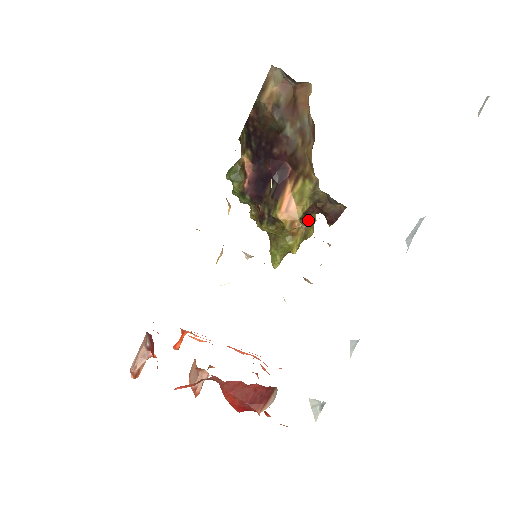
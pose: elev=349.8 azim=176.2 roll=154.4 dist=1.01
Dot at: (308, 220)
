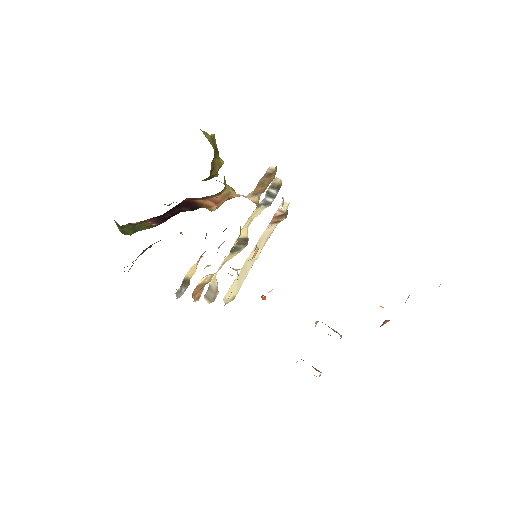
Dot at: occluded
